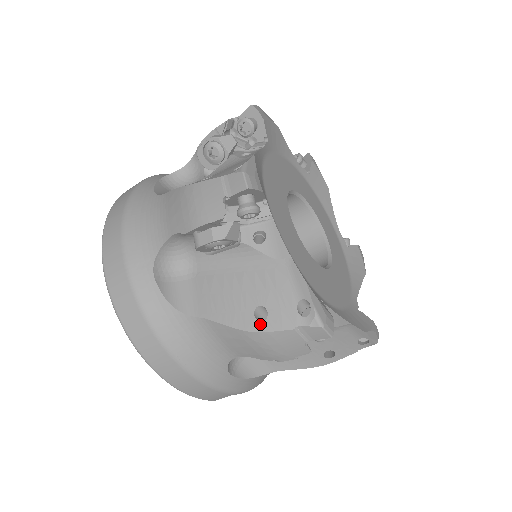
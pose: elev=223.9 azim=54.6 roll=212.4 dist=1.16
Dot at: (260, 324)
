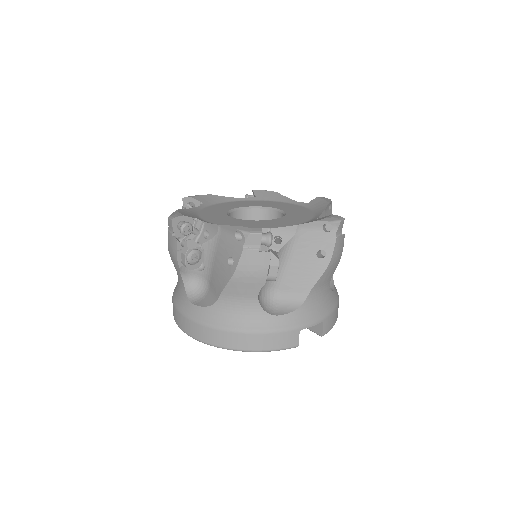
Dot at: (233, 266)
